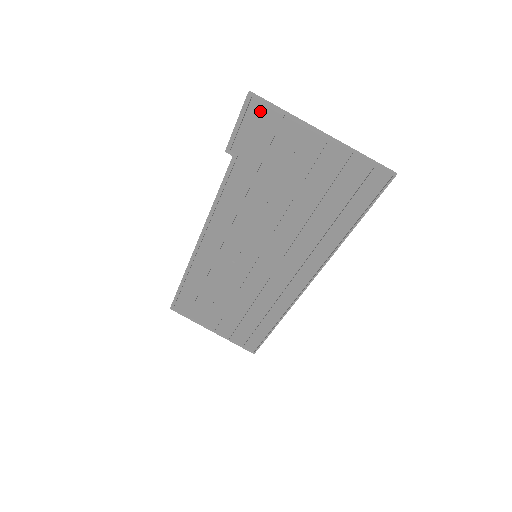
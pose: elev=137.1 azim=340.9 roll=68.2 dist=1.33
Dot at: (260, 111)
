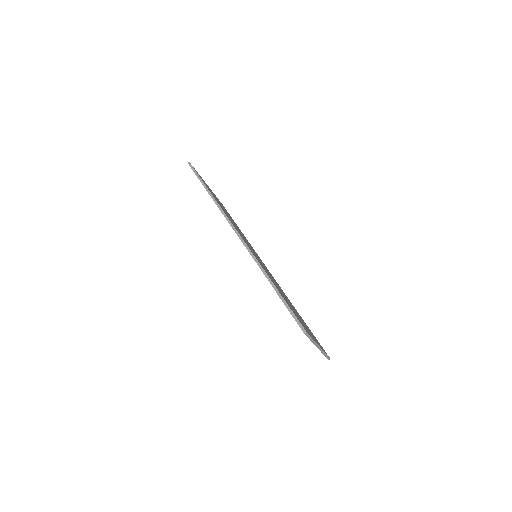
Dot at: occluded
